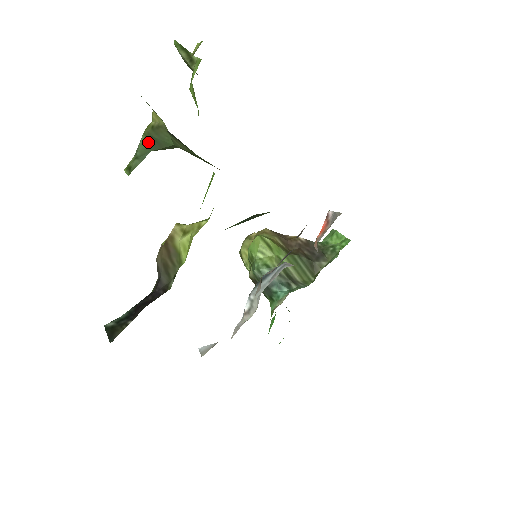
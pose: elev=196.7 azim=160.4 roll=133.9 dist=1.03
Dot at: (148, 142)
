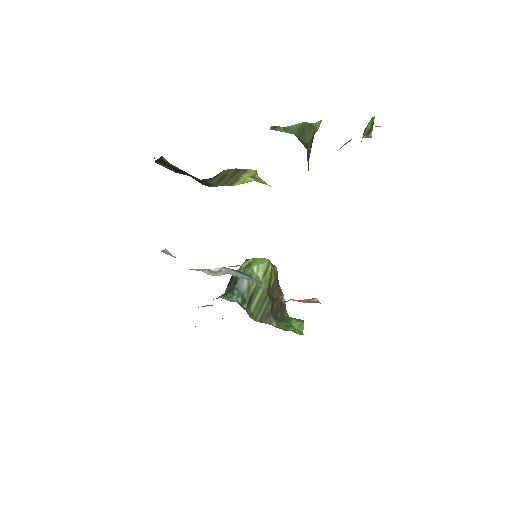
Dot at: (300, 129)
